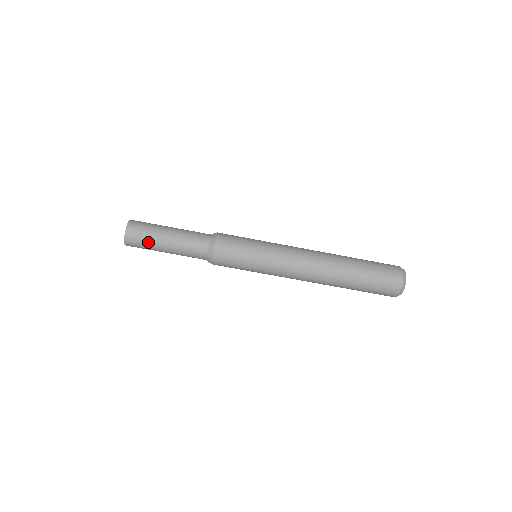
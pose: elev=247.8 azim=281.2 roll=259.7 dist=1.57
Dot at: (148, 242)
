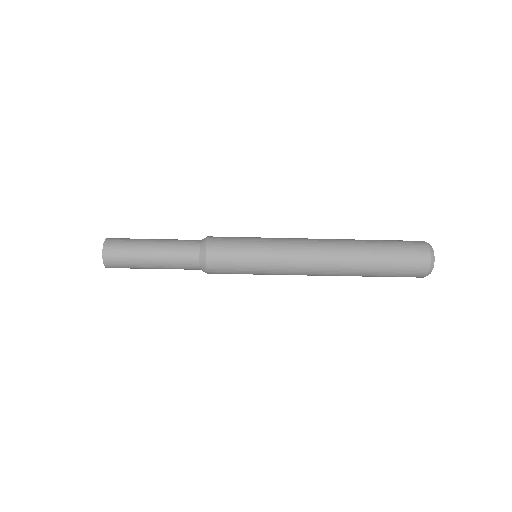
Dot at: (131, 263)
